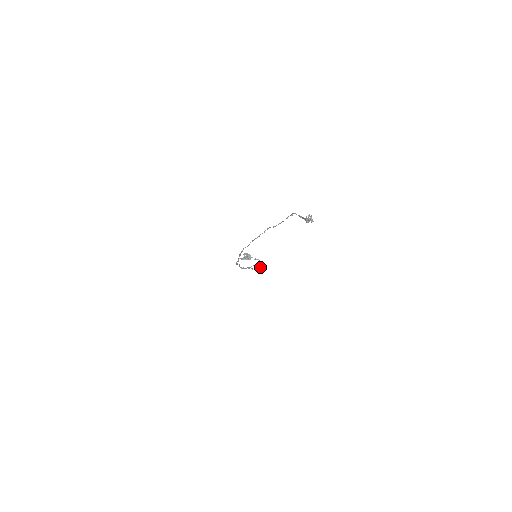
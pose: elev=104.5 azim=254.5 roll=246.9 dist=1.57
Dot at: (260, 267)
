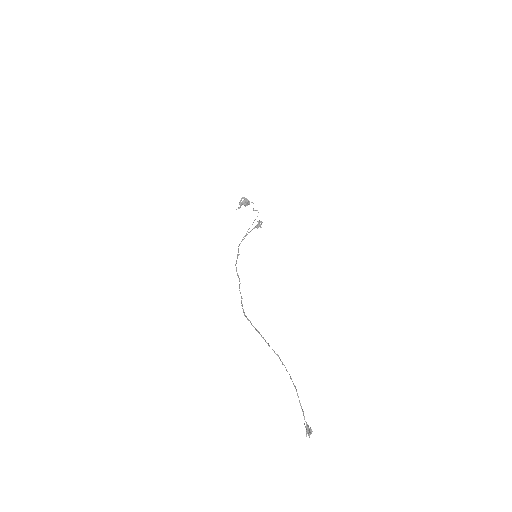
Dot at: (258, 225)
